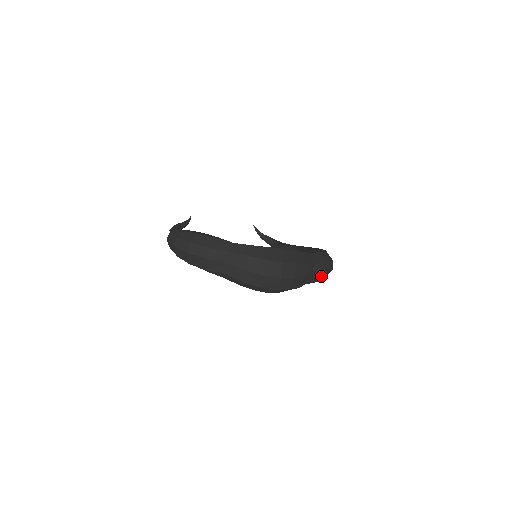
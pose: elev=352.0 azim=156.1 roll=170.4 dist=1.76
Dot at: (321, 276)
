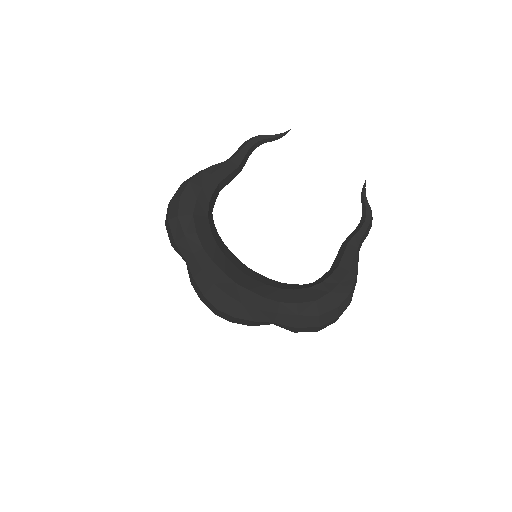
Dot at: occluded
